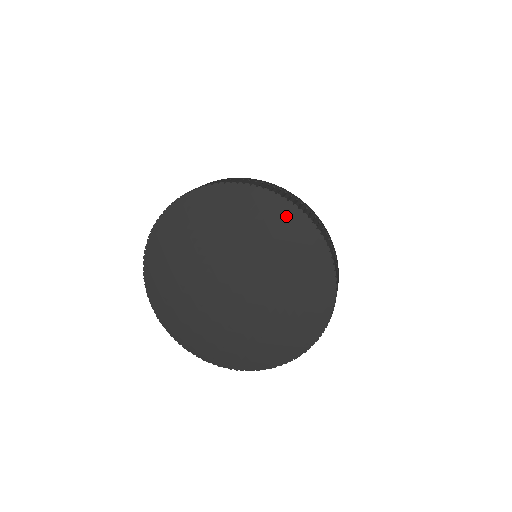
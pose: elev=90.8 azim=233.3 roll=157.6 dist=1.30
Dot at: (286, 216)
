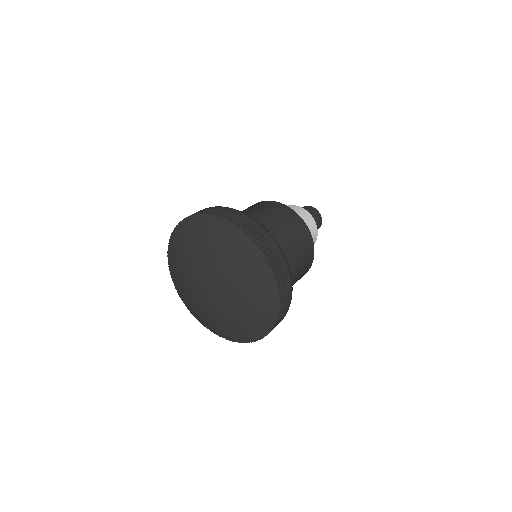
Dot at: (238, 240)
